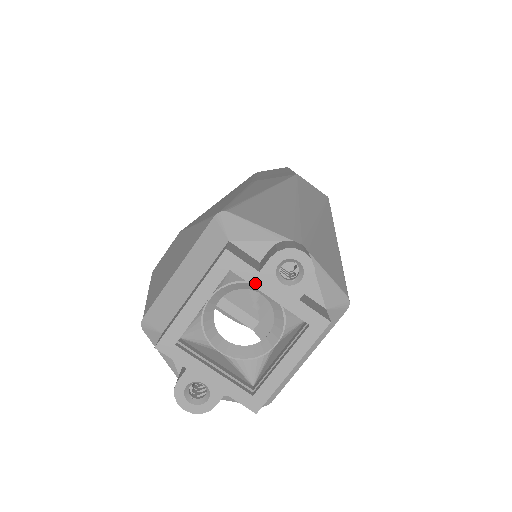
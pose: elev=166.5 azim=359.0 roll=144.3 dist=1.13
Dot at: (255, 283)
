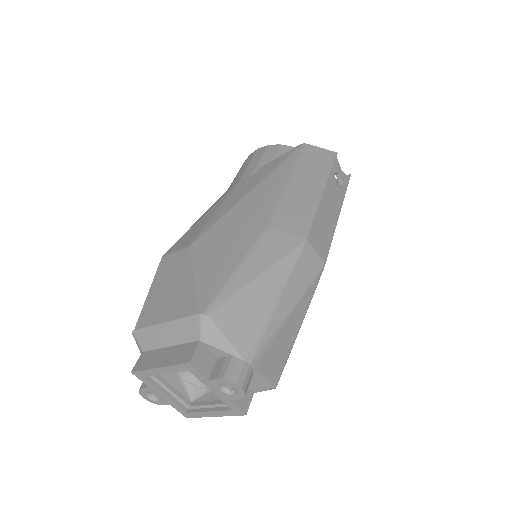
Dot at: (203, 382)
